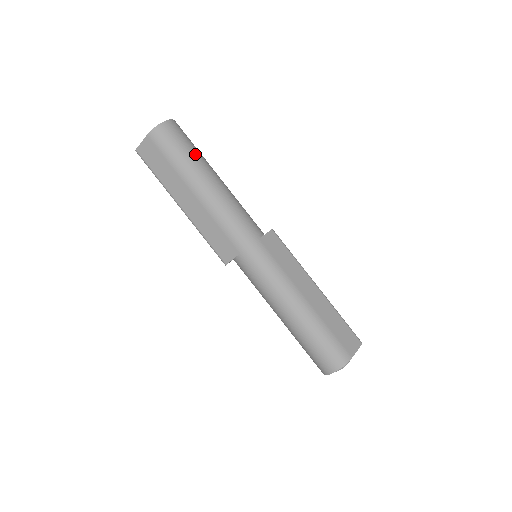
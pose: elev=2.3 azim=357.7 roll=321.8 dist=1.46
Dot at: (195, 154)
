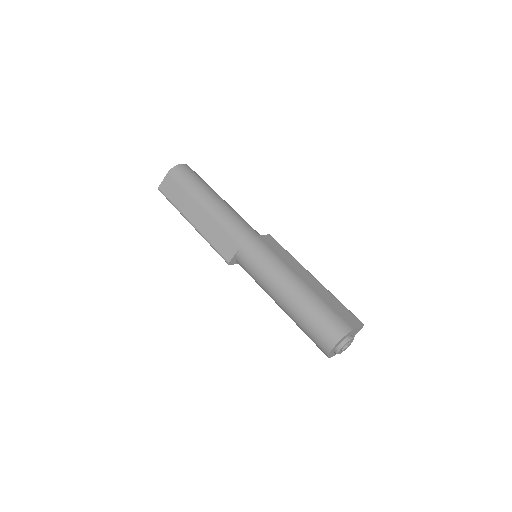
Dot at: (204, 183)
